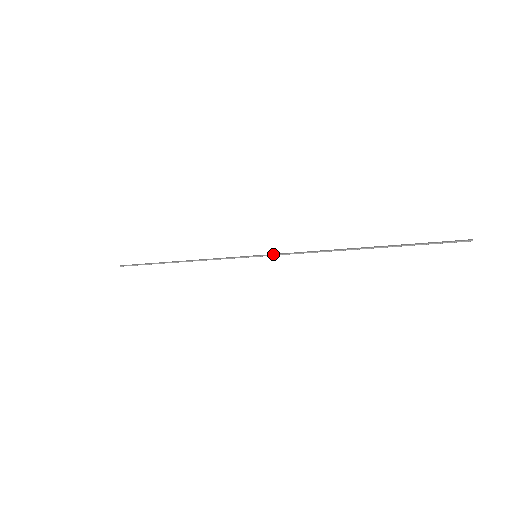
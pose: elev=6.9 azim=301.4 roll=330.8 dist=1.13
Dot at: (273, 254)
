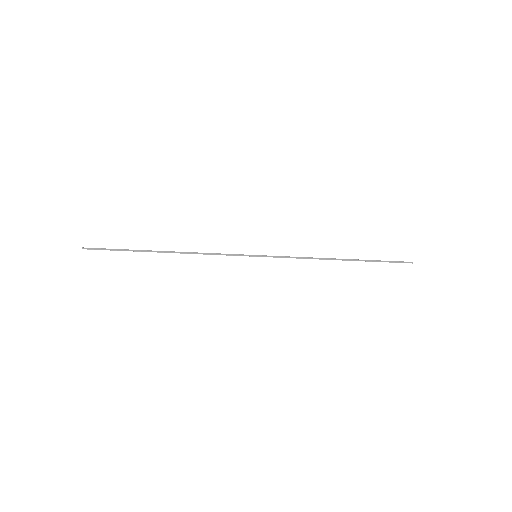
Dot at: (273, 257)
